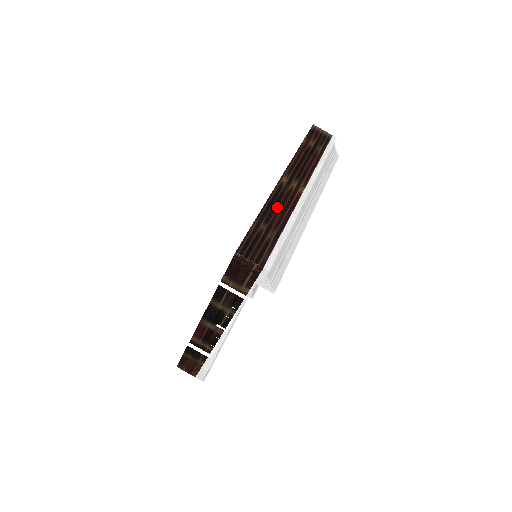
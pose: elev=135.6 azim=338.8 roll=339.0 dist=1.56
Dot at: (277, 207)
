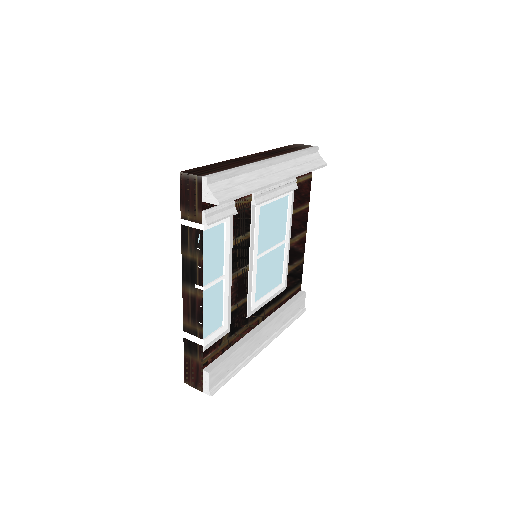
Dot at: (236, 162)
